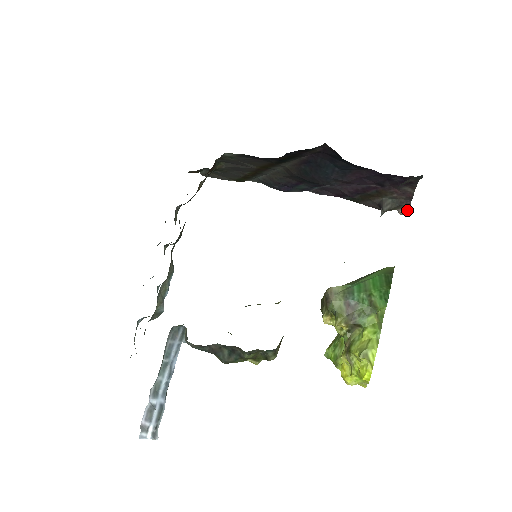
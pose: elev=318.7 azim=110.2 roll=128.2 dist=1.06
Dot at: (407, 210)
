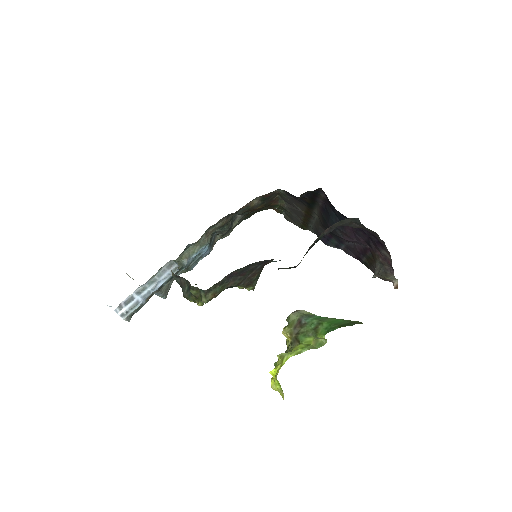
Dot at: (397, 284)
